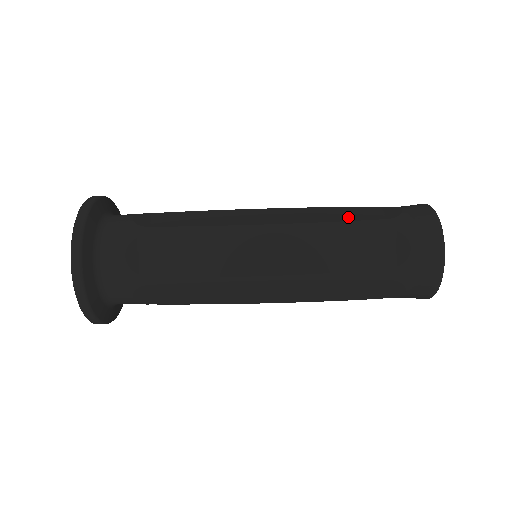
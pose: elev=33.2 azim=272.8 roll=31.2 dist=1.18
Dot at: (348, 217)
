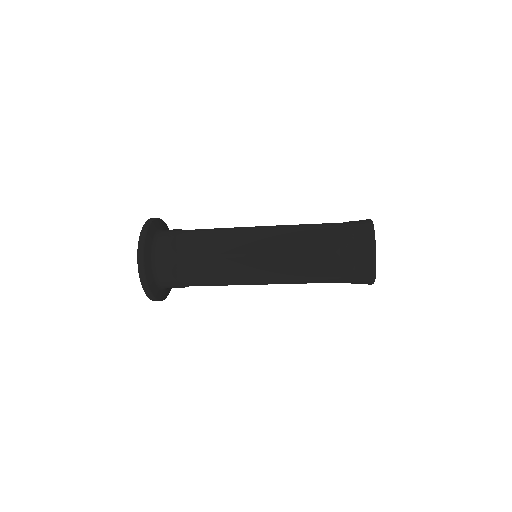
Dot at: (314, 244)
